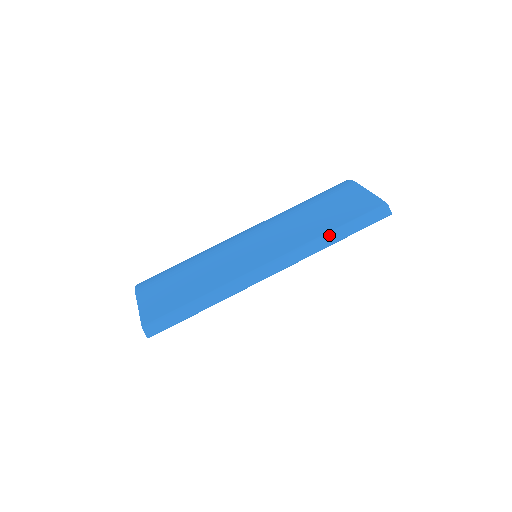
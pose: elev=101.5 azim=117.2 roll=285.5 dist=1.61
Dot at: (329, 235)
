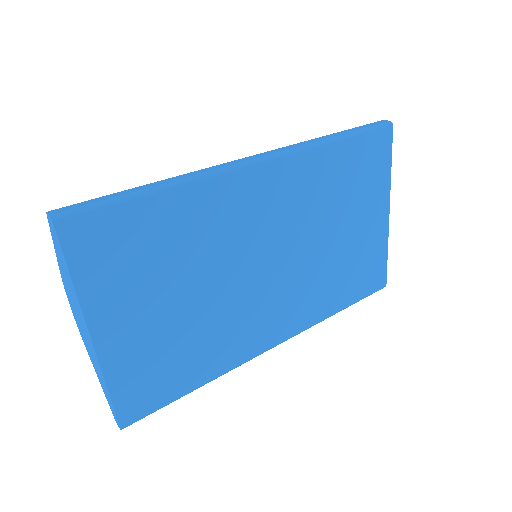
Dot at: (323, 137)
